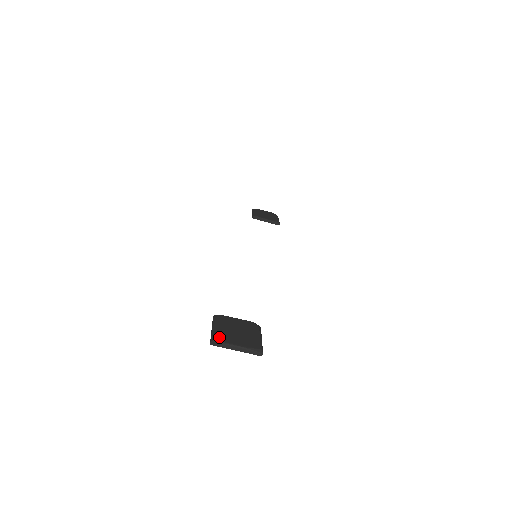
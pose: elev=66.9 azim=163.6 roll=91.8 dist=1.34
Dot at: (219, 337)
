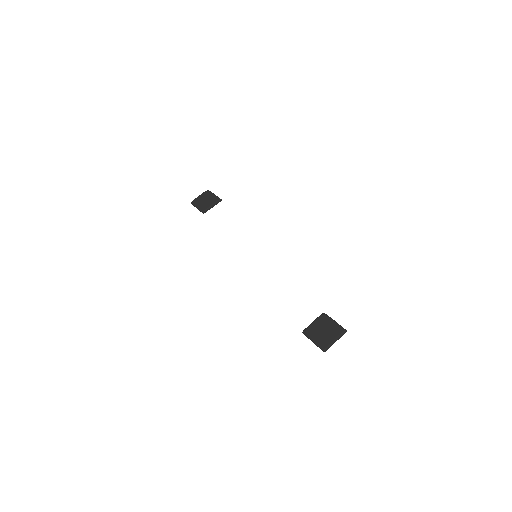
Dot at: (324, 345)
